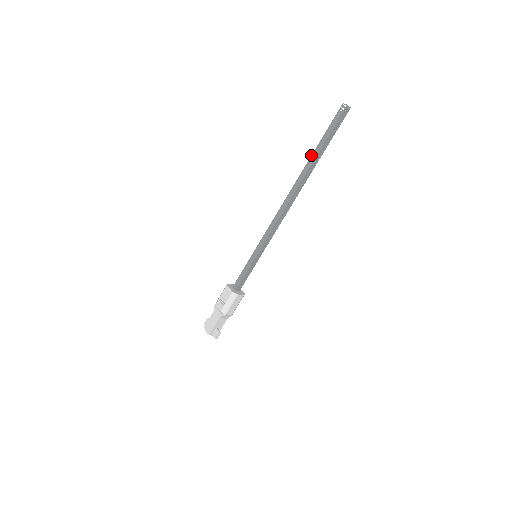
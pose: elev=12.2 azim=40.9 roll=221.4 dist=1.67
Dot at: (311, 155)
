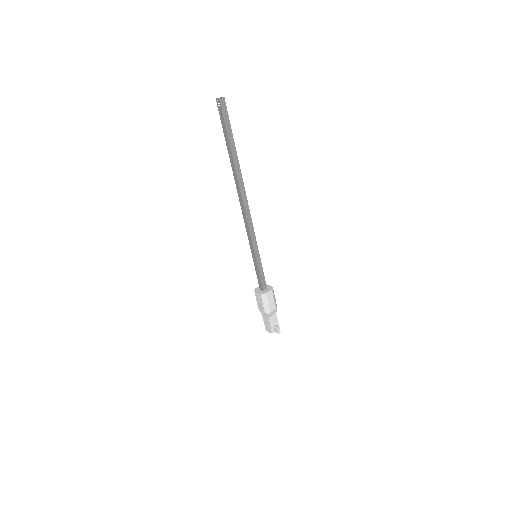
Dot at: occluded
